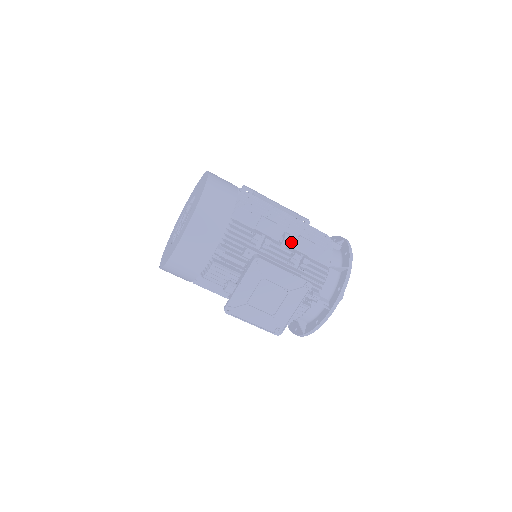
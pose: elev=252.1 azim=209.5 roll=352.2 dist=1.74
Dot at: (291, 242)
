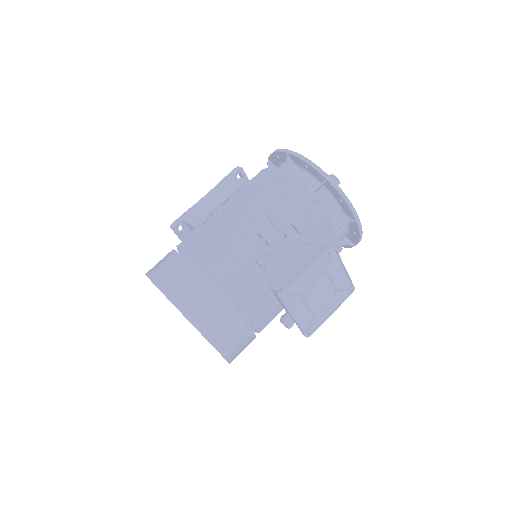
Dot at: (269, 229)
